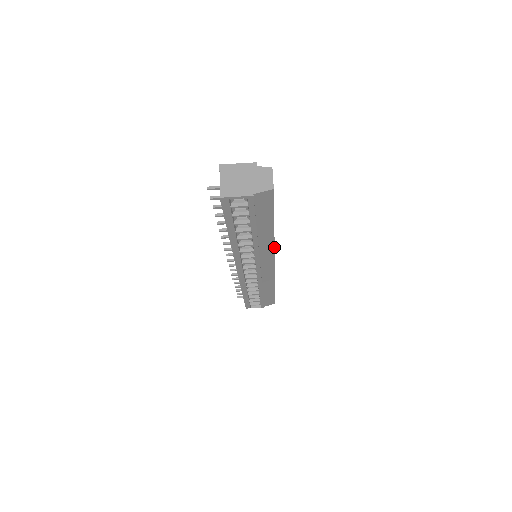
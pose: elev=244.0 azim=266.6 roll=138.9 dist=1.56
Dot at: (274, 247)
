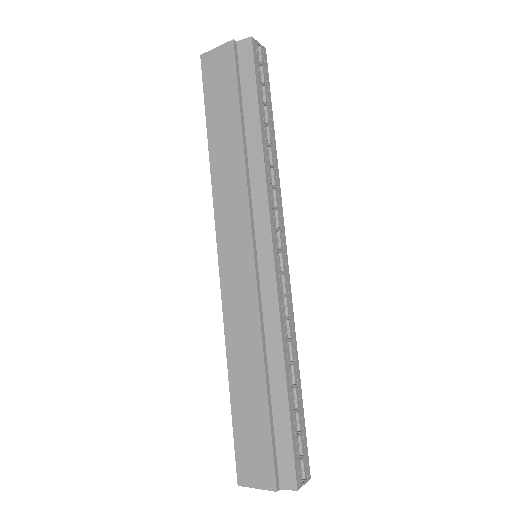
Dot at: (292, 312)
